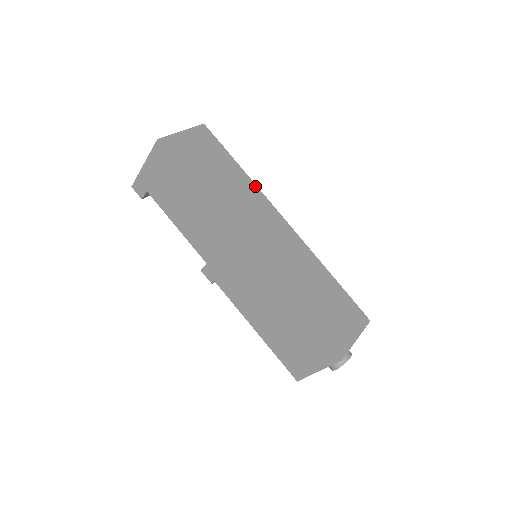
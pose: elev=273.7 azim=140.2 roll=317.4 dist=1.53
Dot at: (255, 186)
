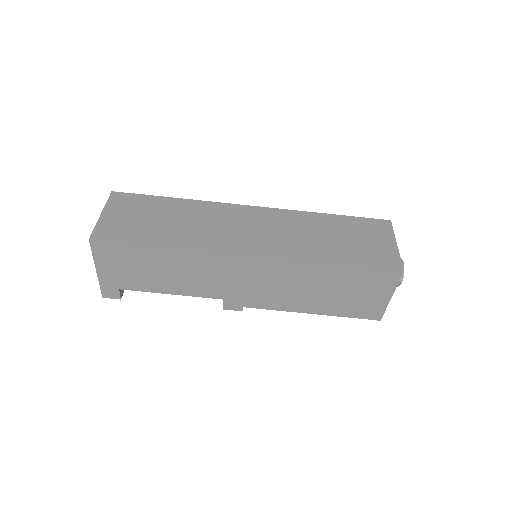
Dot at: (202, 202)
